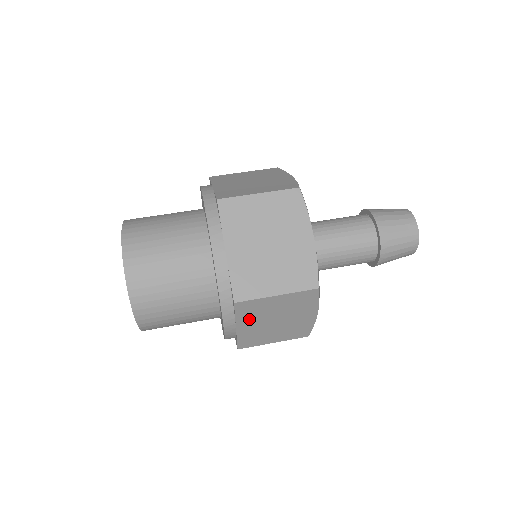
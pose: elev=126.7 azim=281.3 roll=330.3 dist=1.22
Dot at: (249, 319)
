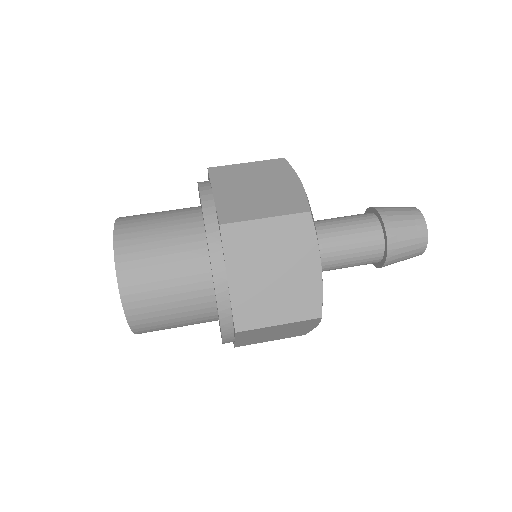
Dot at: (248, 336)
